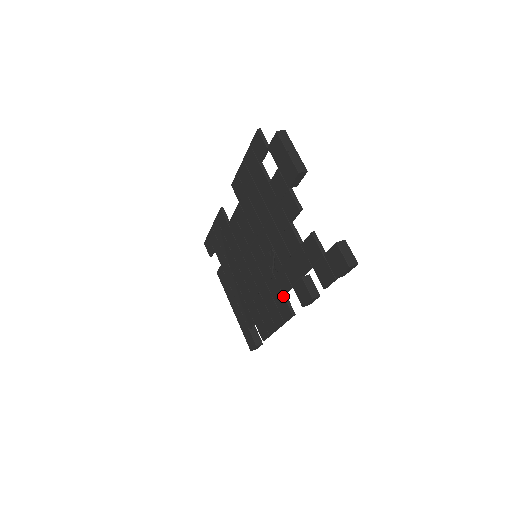
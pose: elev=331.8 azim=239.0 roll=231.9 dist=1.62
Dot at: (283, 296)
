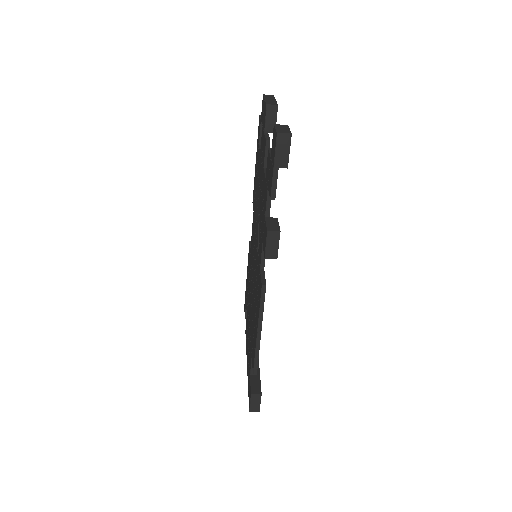
Dot at: (260, 270)
